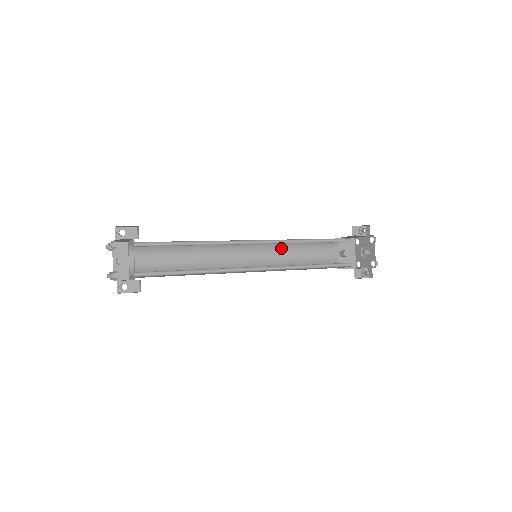
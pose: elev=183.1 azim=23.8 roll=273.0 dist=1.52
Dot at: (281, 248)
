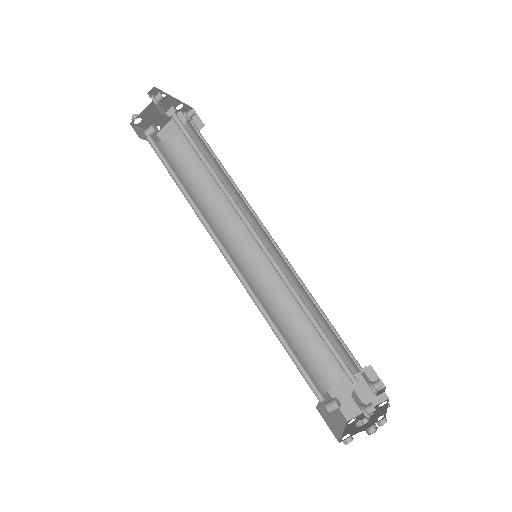
Dot at: (271, 307)
